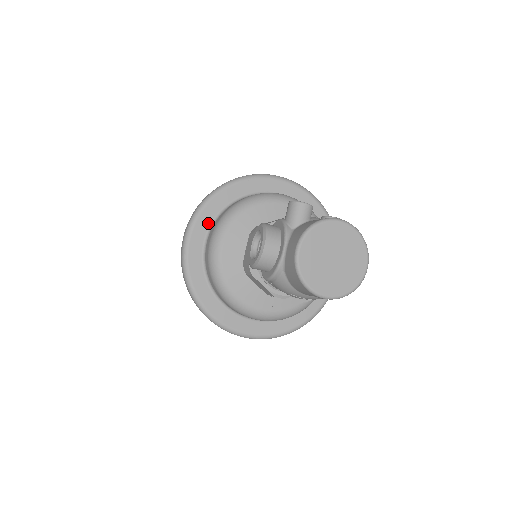
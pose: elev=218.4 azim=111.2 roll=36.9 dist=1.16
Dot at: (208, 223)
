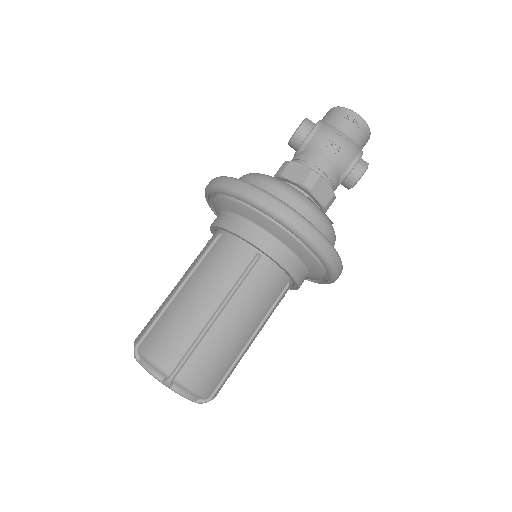
Dot at: occluded
